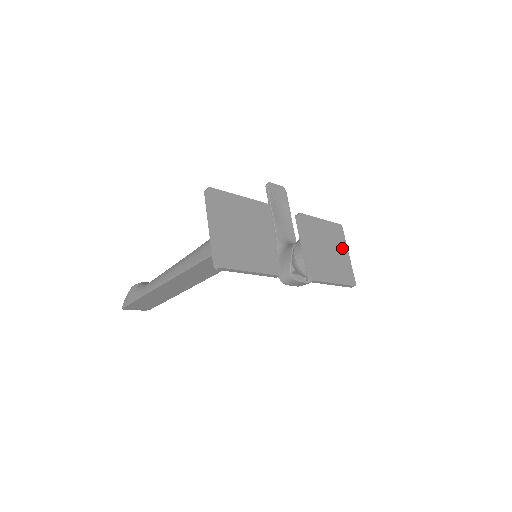
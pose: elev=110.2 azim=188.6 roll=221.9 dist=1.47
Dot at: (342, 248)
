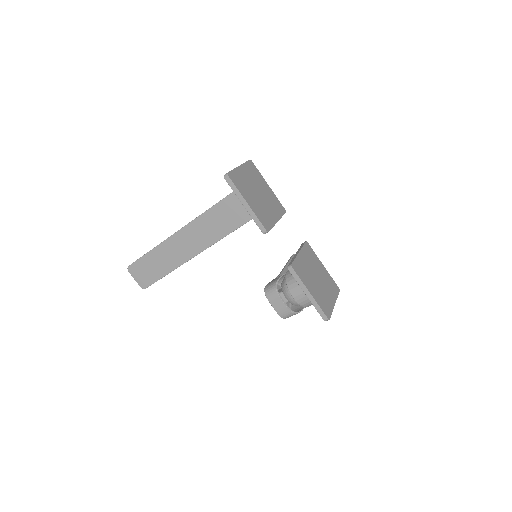
Dot at: (331, 294)
